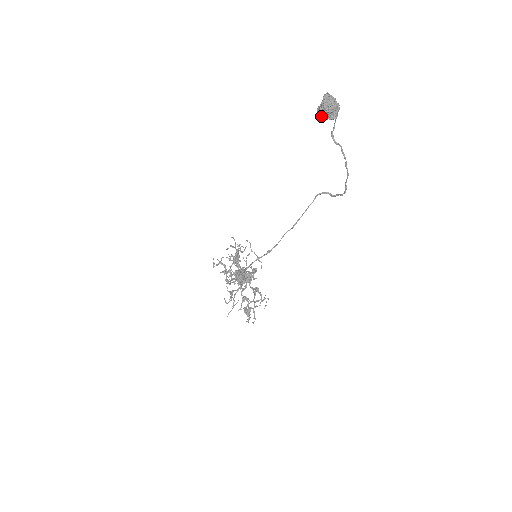
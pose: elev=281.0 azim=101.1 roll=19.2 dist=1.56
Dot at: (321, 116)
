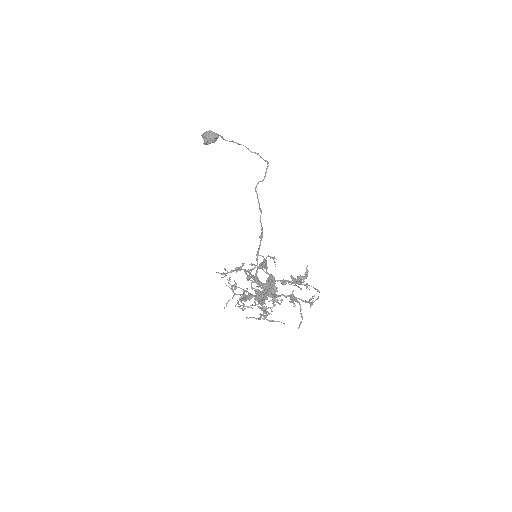
Dot at: (209, 138)
